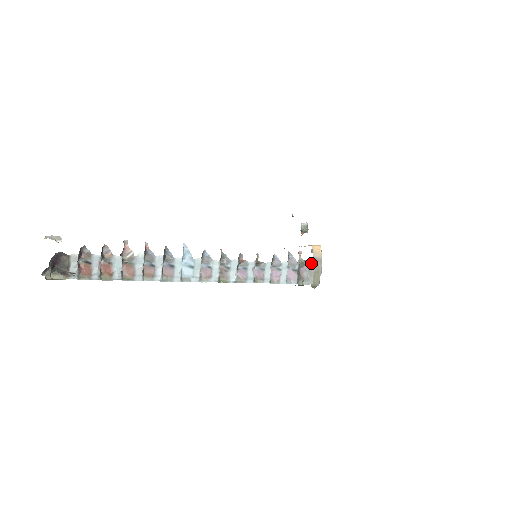
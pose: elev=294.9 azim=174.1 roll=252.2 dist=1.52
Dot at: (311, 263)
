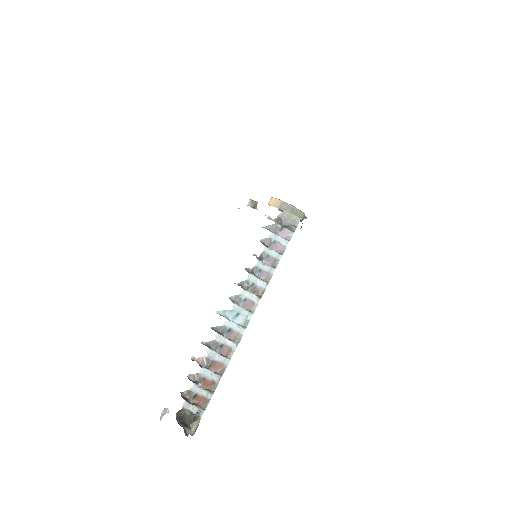
Dot at: (282, 213)
